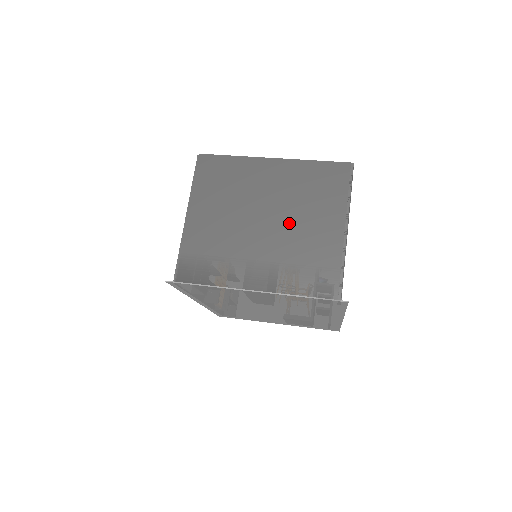
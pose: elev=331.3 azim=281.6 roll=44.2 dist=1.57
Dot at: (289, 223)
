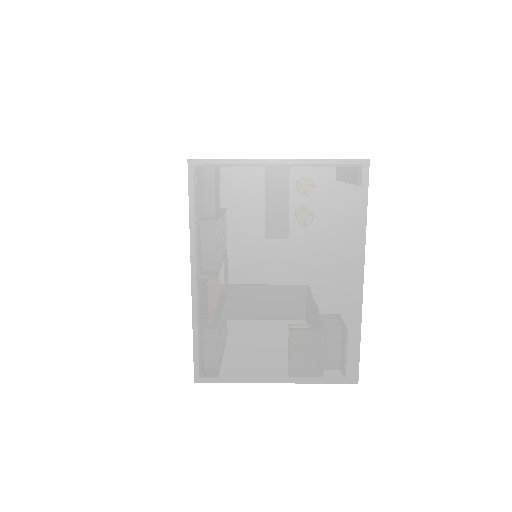
Dot at: occluded
